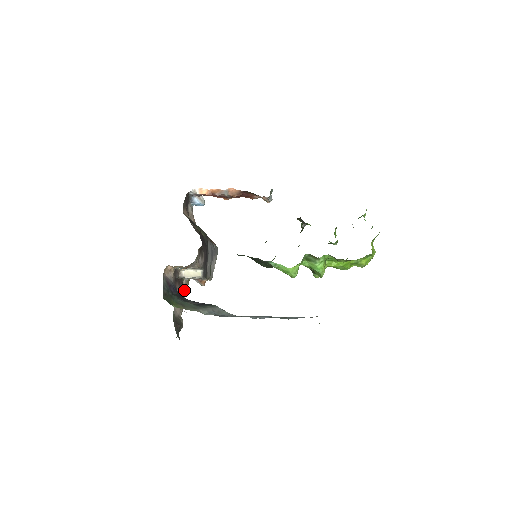
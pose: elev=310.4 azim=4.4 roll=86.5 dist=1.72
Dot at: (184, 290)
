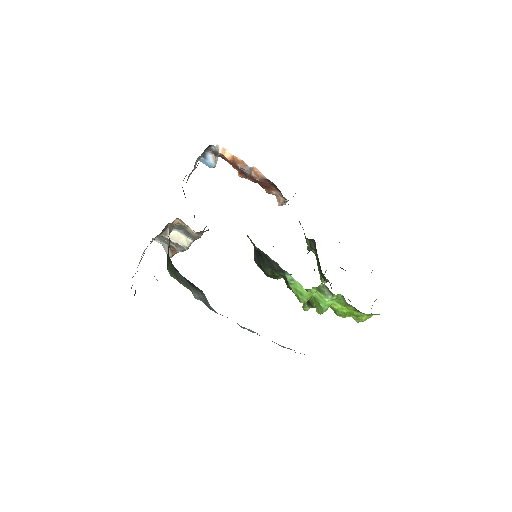
Dot at: occluded
